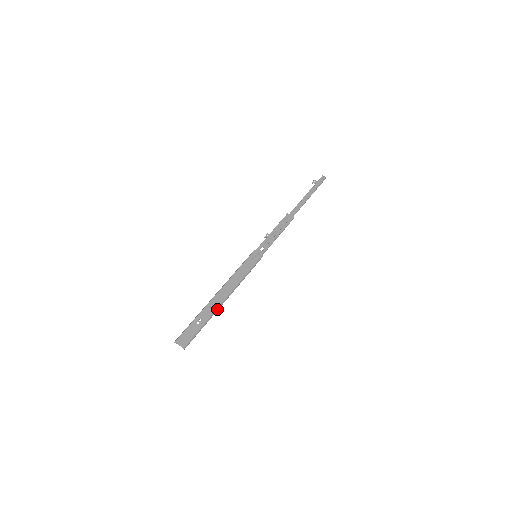
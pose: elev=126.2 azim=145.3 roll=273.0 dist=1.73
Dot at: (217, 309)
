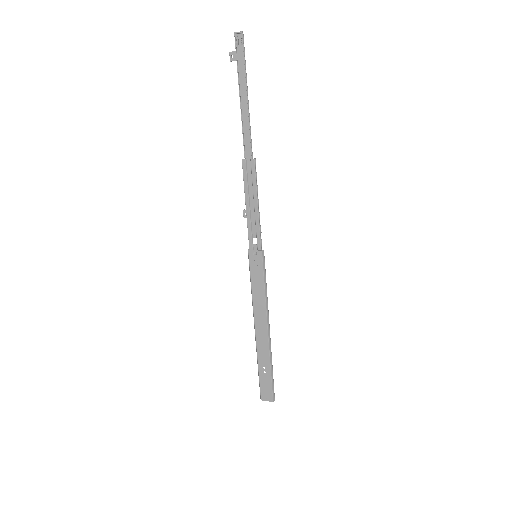
Dot at: (269, 347)
